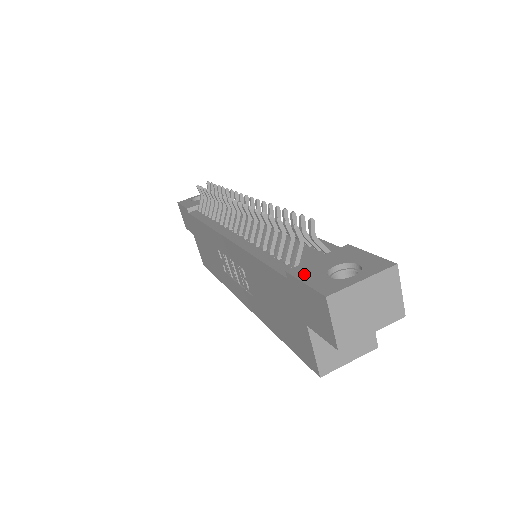
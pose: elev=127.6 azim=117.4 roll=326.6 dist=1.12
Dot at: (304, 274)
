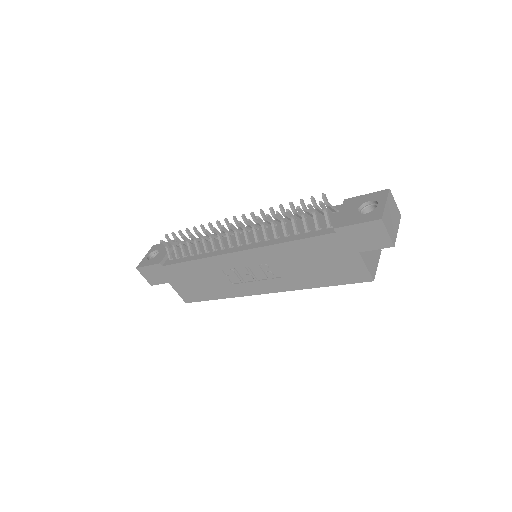
Dot at: (348, 222)
